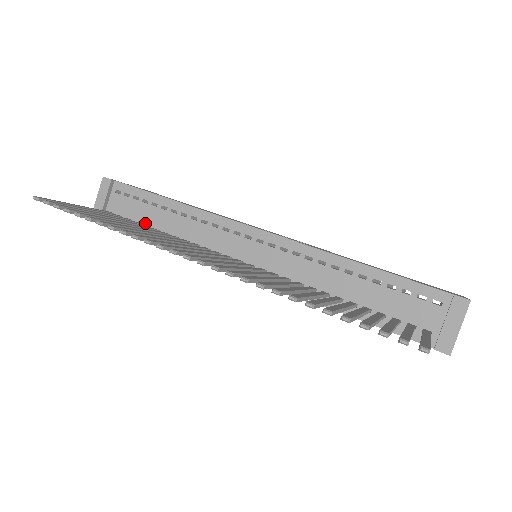
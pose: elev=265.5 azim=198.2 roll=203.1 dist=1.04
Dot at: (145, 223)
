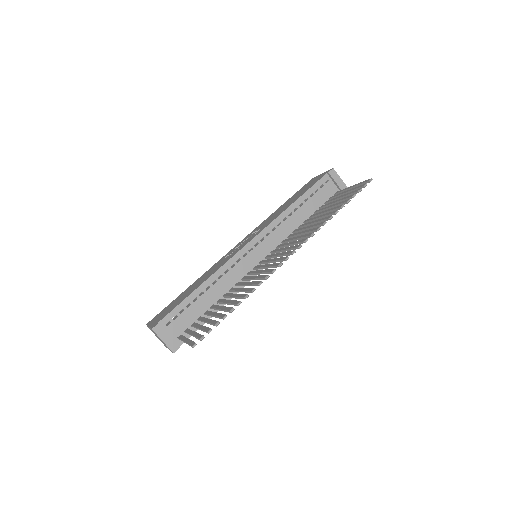
Dot at: (202, 313)
